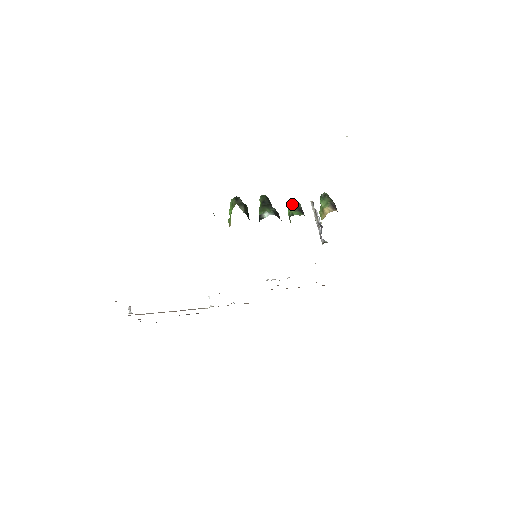
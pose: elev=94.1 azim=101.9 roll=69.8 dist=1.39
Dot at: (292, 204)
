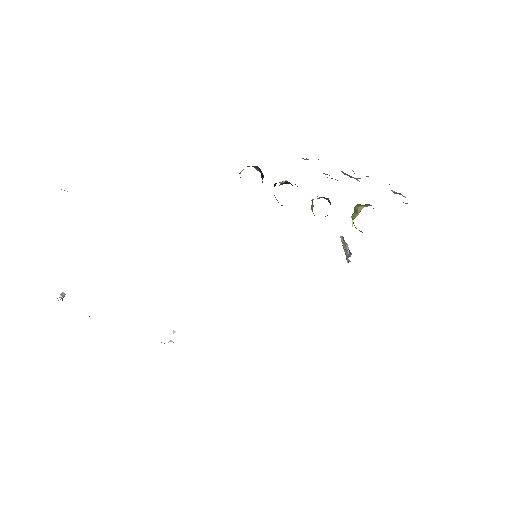
Dot at: (319, 198)
